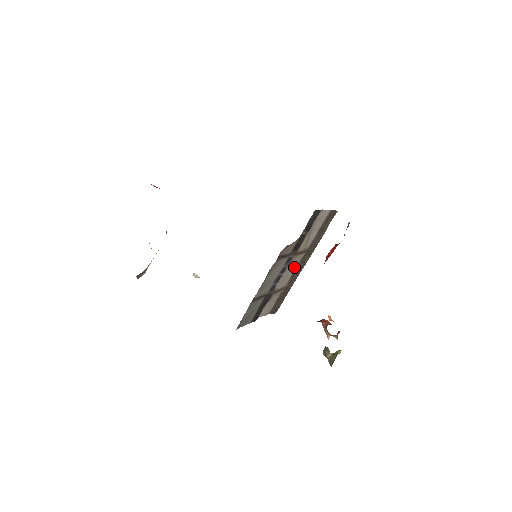
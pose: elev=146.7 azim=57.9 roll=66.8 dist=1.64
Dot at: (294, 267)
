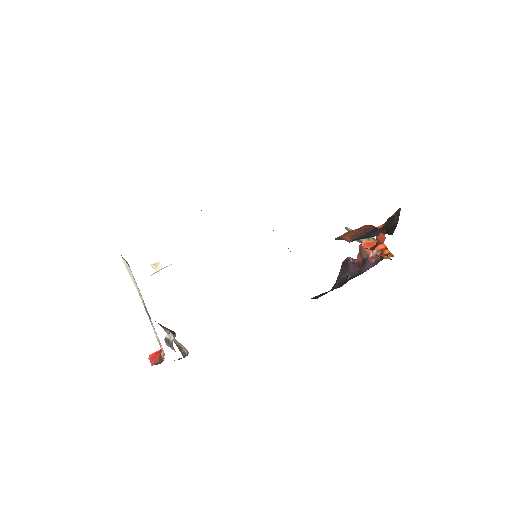
Dot at: occluded
